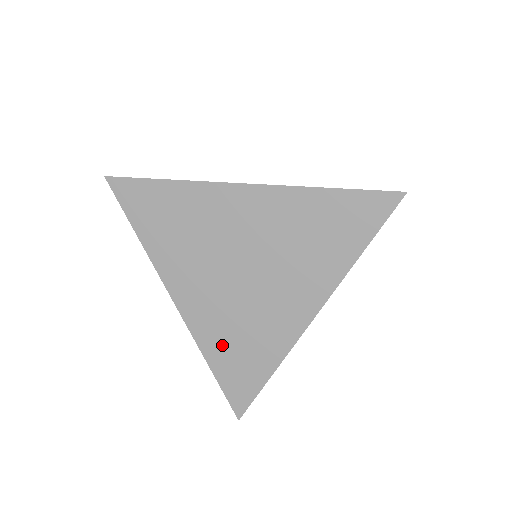
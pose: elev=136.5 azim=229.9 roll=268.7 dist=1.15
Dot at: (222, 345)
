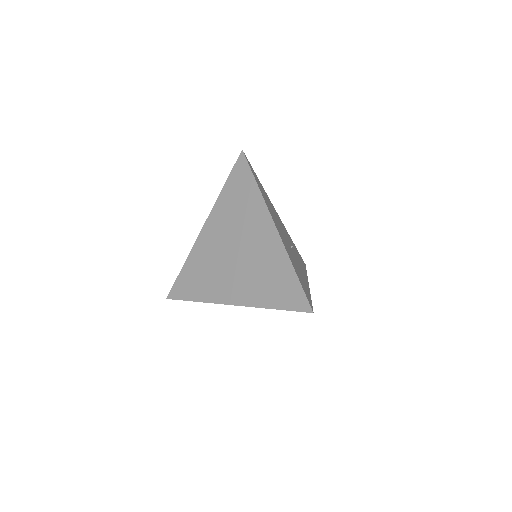
Dot at: (196, 266)
